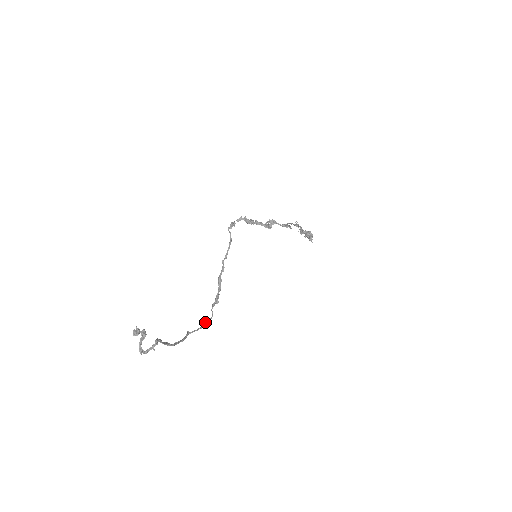
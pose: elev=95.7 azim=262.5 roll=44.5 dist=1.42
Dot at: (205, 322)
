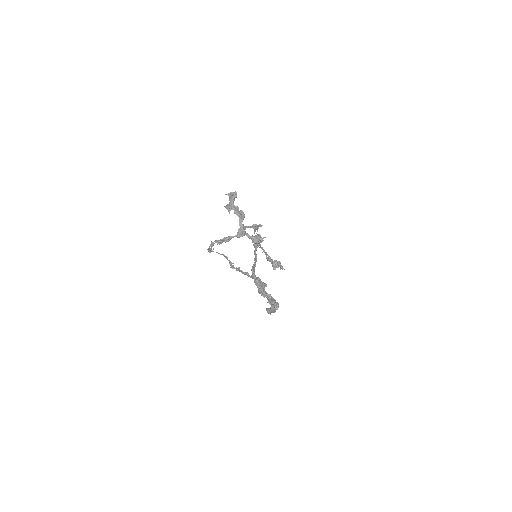
Dot at: occluded
